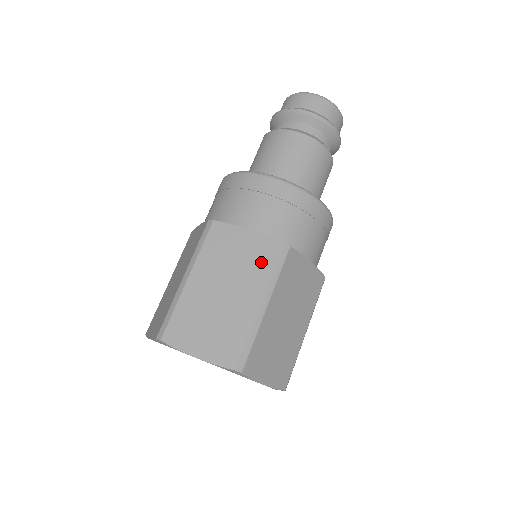
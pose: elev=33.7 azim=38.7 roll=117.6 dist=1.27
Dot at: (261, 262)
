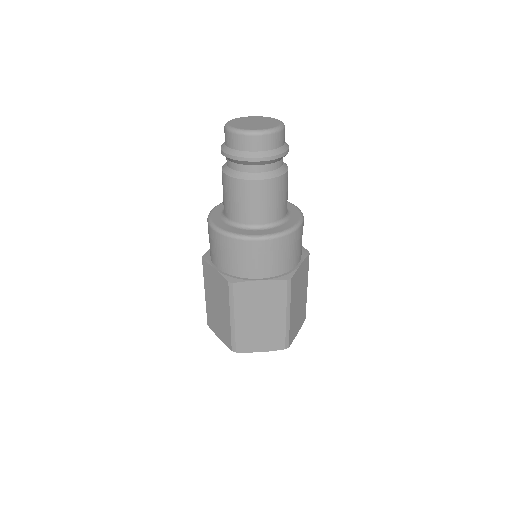
Dot at: (224, 292)
